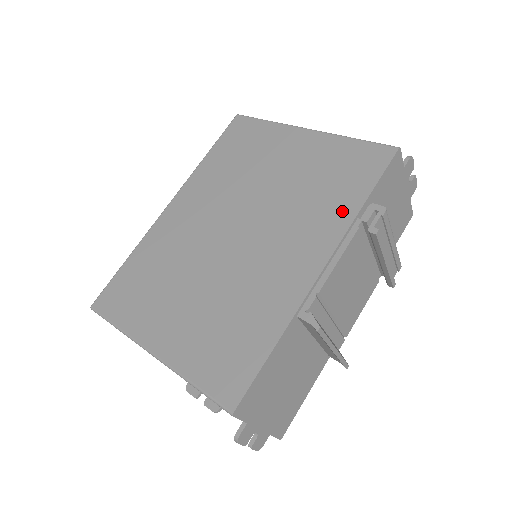
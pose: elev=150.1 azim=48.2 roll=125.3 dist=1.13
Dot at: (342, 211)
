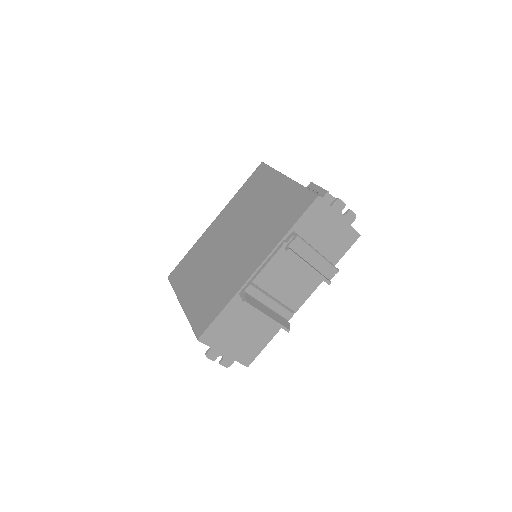
Dot at: (278, 235)
